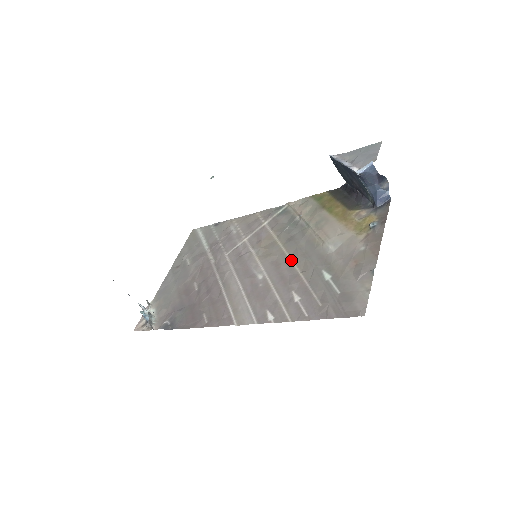
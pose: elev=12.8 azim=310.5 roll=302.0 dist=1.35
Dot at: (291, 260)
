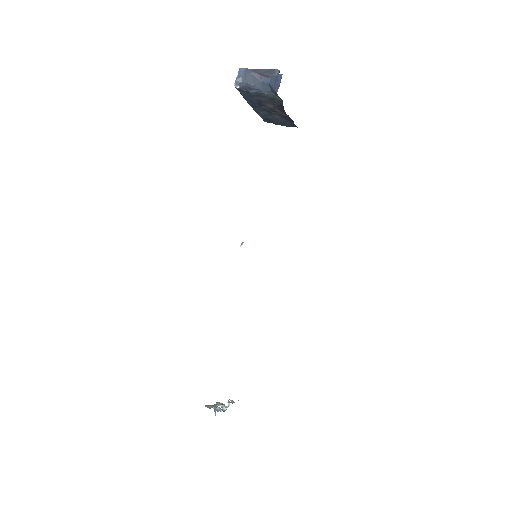
Dot at: occluded
